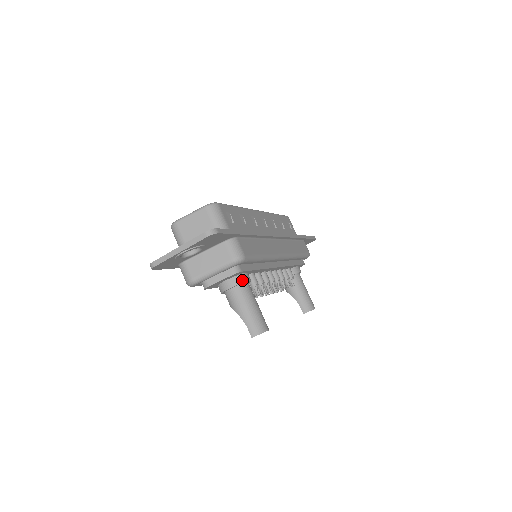
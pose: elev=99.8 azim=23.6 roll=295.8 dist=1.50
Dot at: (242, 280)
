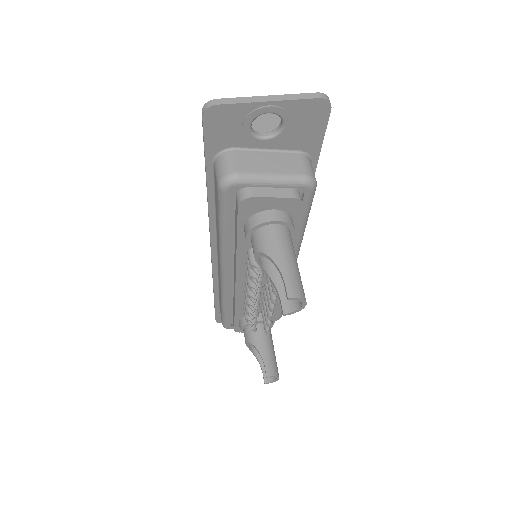
Dot at: (291, 222)
